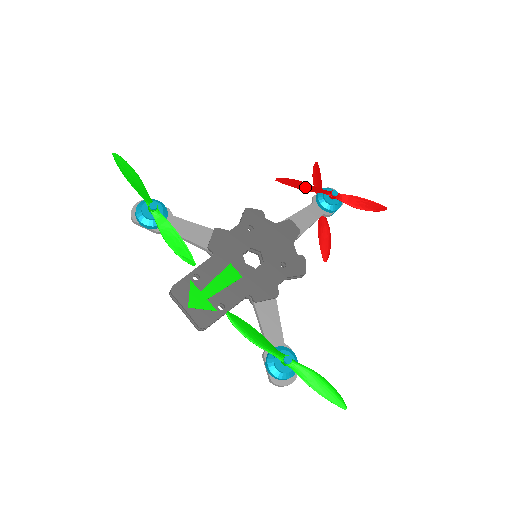
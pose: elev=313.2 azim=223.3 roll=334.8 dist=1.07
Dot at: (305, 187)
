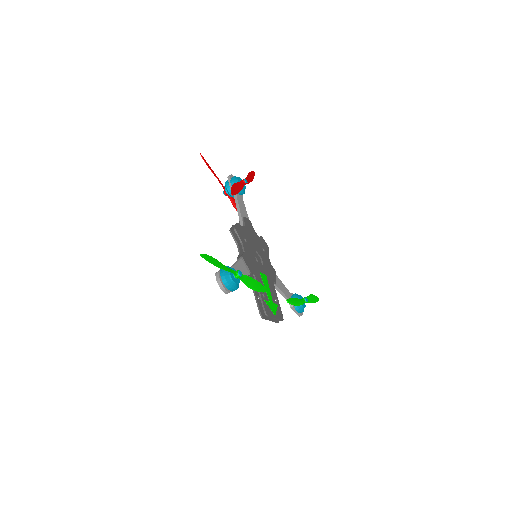
Dot at: (238, 188)
